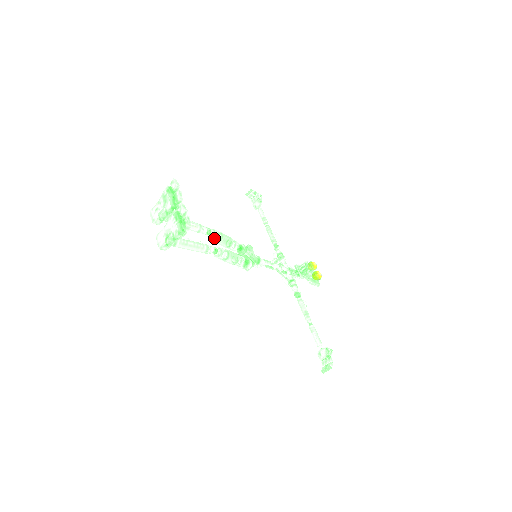
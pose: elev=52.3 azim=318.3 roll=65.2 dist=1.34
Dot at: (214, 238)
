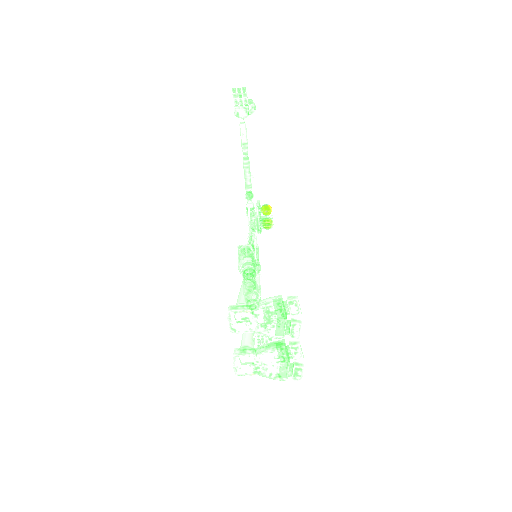
Dot at: occluded
